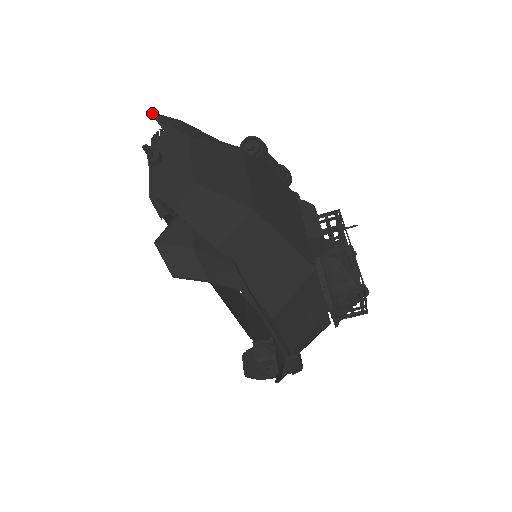
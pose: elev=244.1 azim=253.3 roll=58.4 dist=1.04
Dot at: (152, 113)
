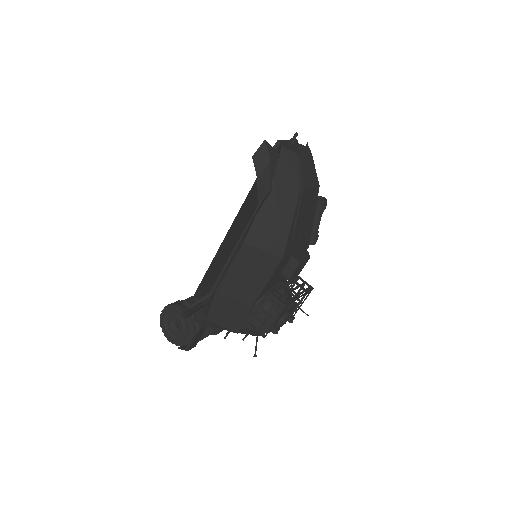
Dot at: occluded
